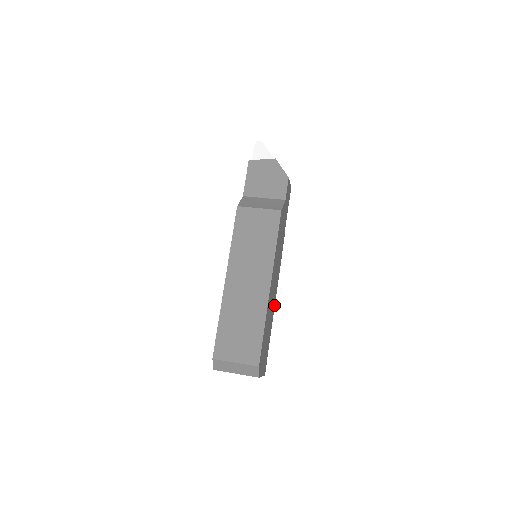
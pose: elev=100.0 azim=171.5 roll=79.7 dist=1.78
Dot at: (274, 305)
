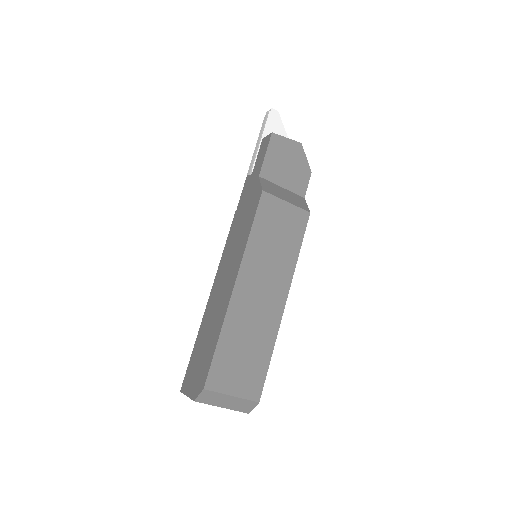
Dot at: occluded
